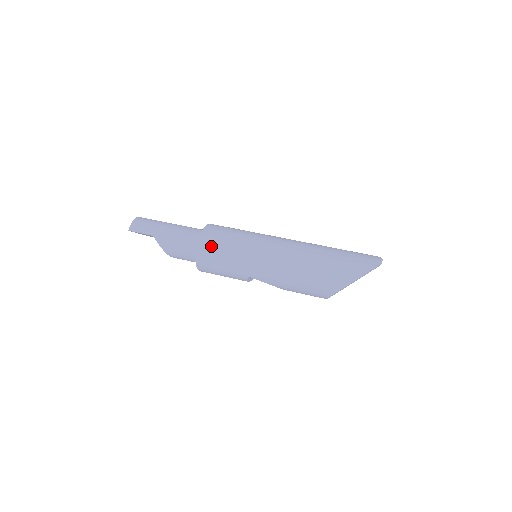
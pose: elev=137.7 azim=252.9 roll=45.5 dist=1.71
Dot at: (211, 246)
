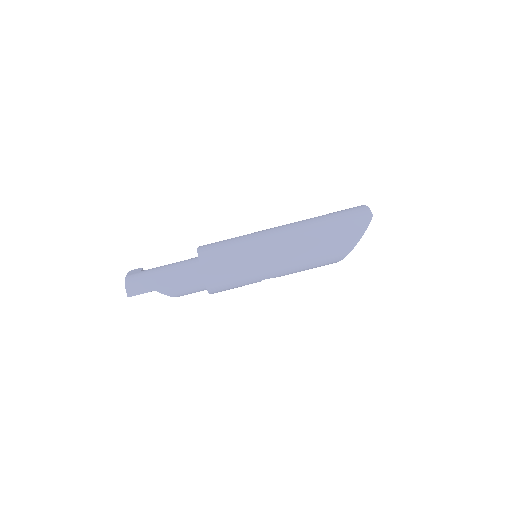
Dot at: (217, 273)
